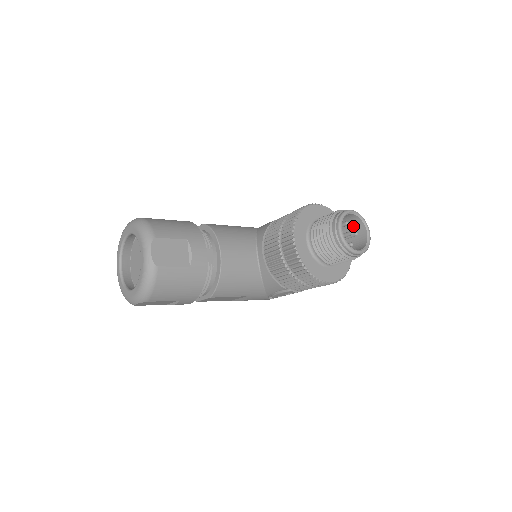
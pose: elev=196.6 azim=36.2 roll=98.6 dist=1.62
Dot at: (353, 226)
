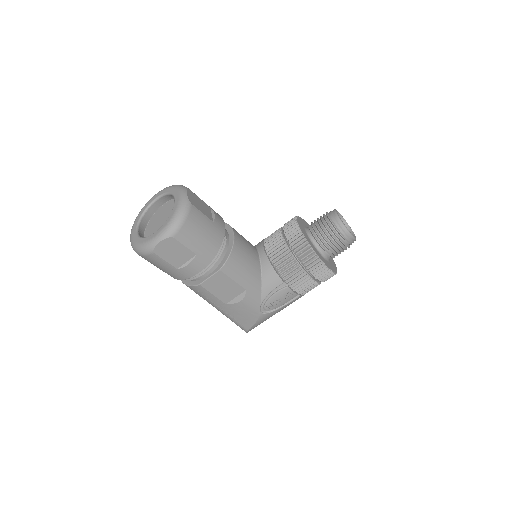
Dot at: occluded
